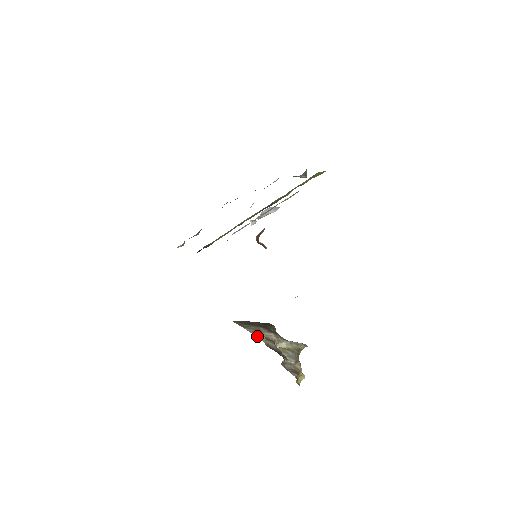
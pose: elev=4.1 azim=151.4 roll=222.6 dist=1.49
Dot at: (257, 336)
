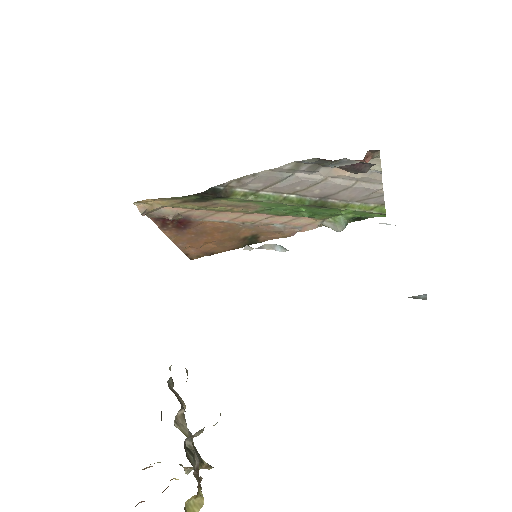
Dot at: occluded
